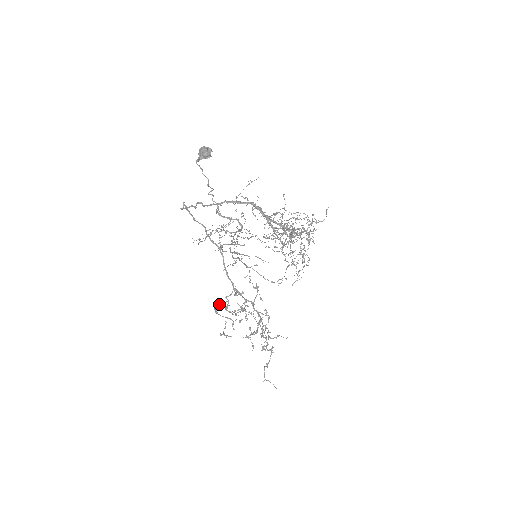
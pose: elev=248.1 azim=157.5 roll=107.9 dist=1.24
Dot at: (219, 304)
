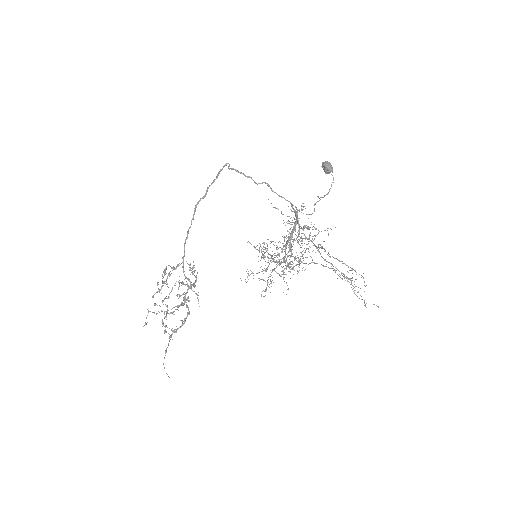
Dot at: (173, 267)
